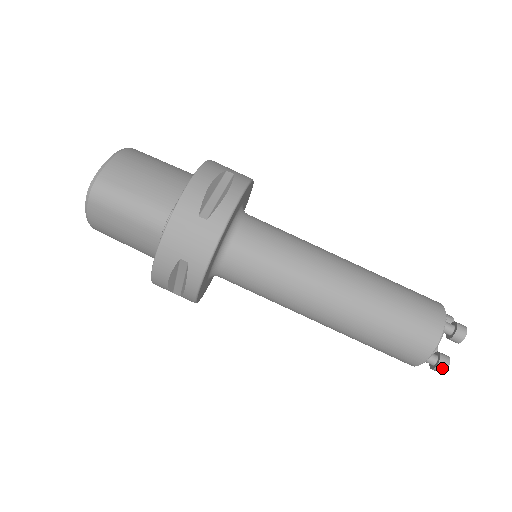
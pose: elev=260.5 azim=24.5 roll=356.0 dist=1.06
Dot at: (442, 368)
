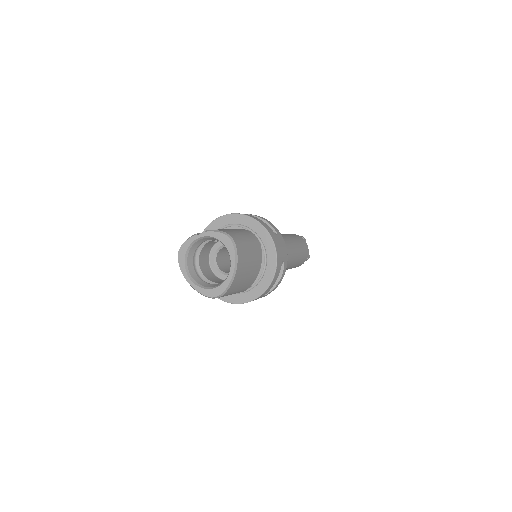
Dot at: occluded
